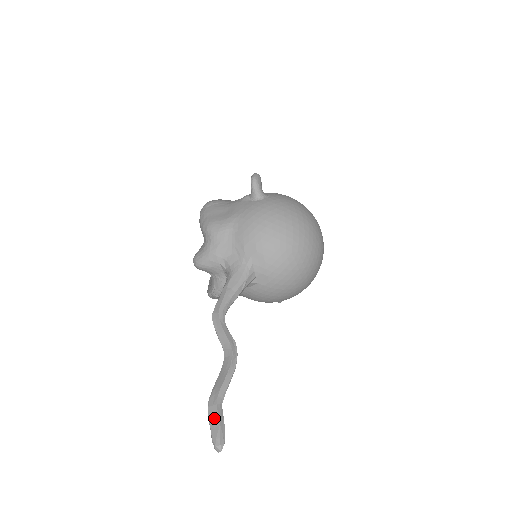
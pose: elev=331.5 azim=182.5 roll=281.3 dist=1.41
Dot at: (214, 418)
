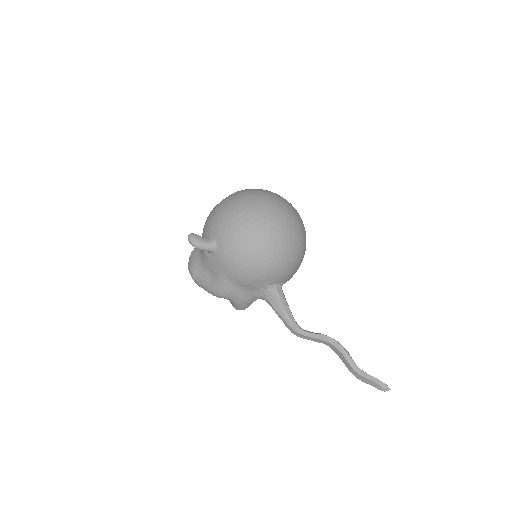
Dot at: (367, 381)
